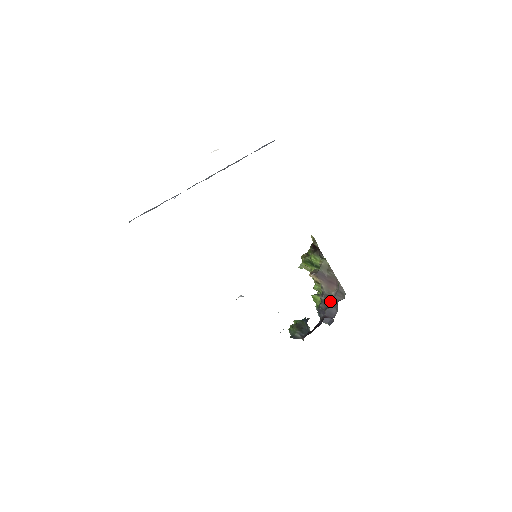
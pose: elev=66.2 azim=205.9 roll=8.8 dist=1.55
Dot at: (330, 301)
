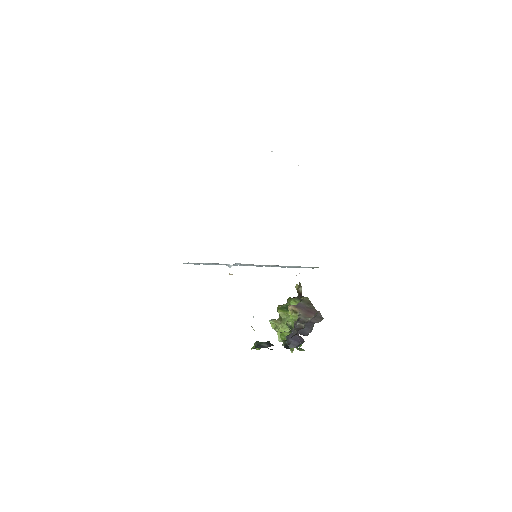
Dot at: (306, 323)
